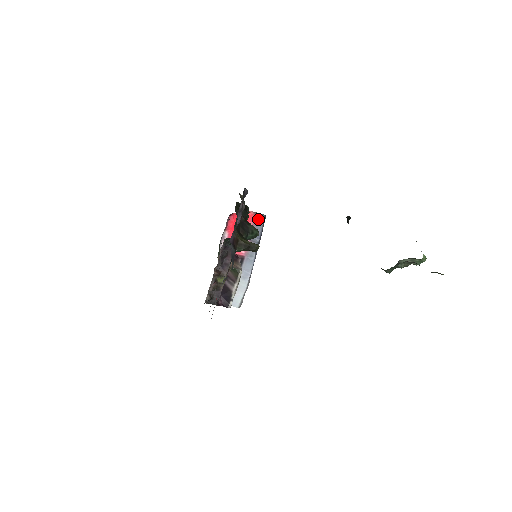
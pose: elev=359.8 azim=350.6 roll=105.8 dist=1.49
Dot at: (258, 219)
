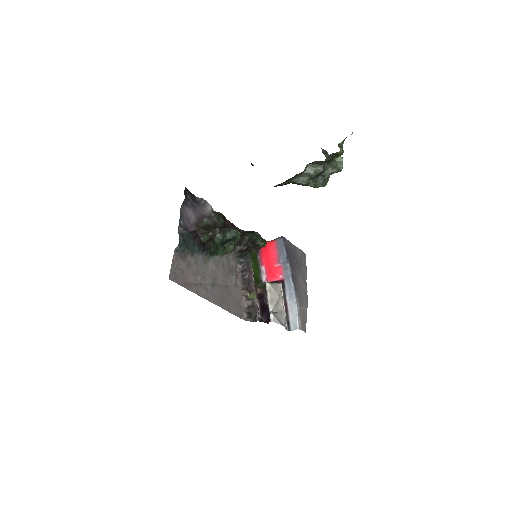
Dot at: (279, 243)
